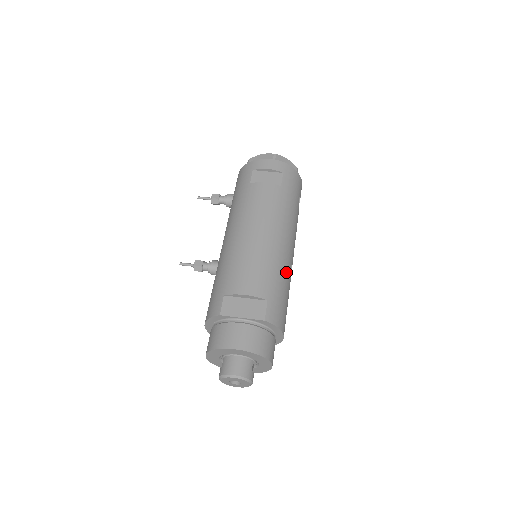
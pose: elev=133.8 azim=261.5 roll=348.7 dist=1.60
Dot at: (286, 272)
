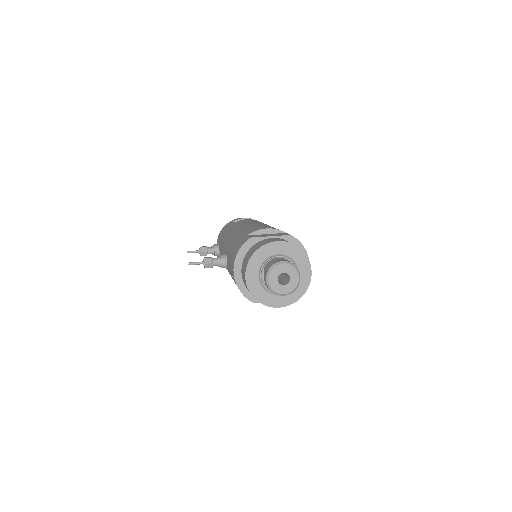
Dot at: occluded
